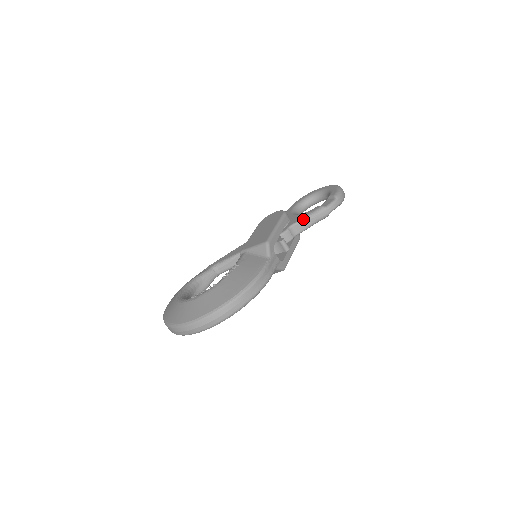
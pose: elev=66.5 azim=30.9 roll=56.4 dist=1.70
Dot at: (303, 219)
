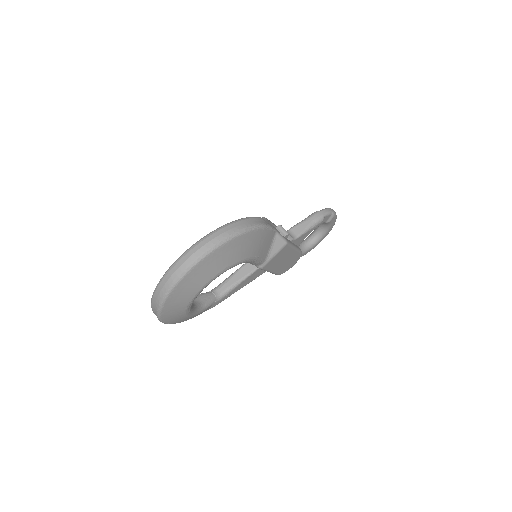
Dot at: (299, 223)
